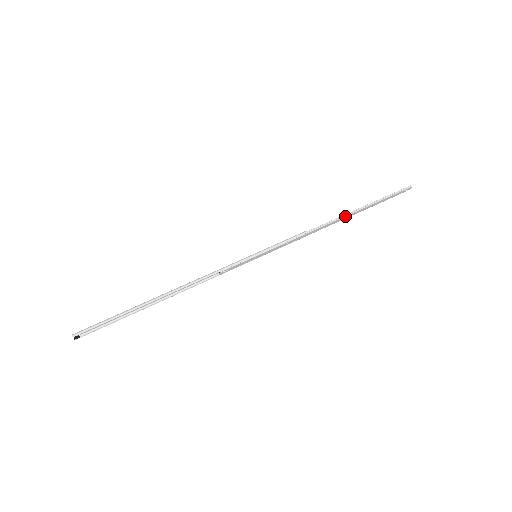
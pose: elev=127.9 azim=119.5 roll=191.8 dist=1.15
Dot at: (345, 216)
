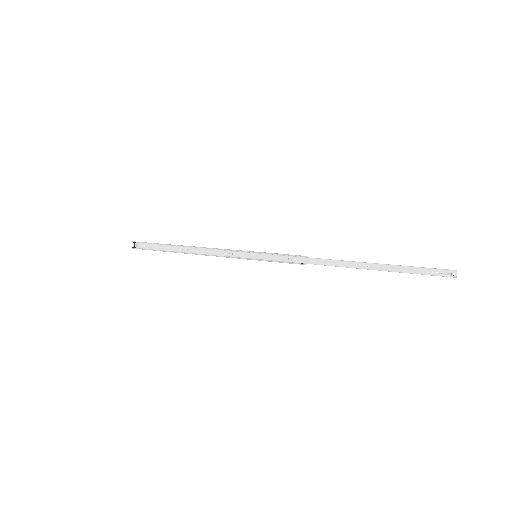
Dot at: (353, 262)
